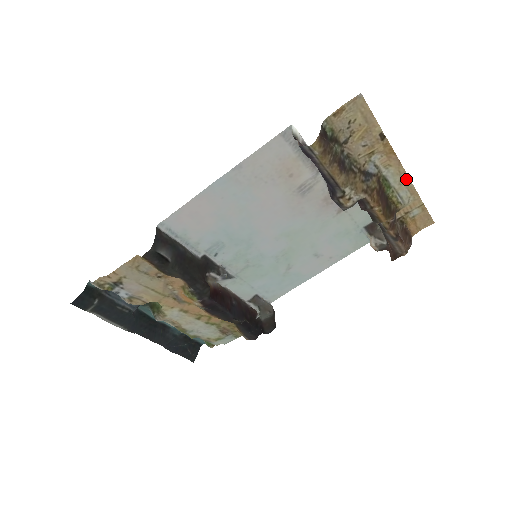
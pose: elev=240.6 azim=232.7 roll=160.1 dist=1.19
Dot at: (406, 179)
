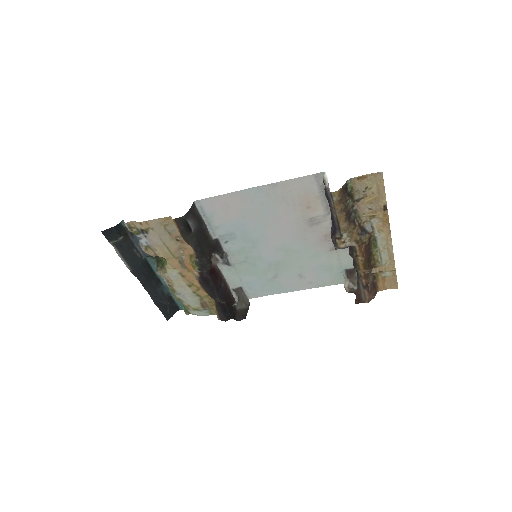
Dot at: (390, 246)
